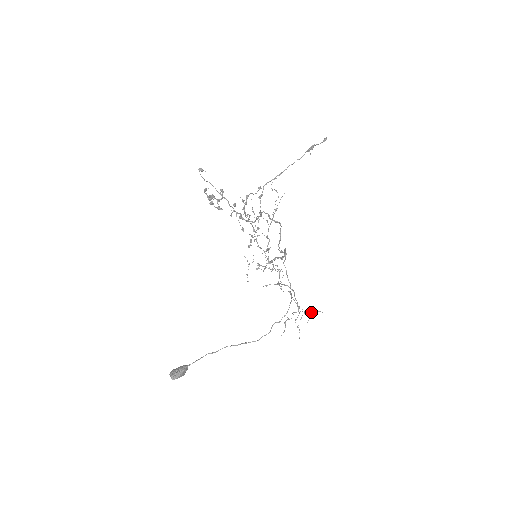
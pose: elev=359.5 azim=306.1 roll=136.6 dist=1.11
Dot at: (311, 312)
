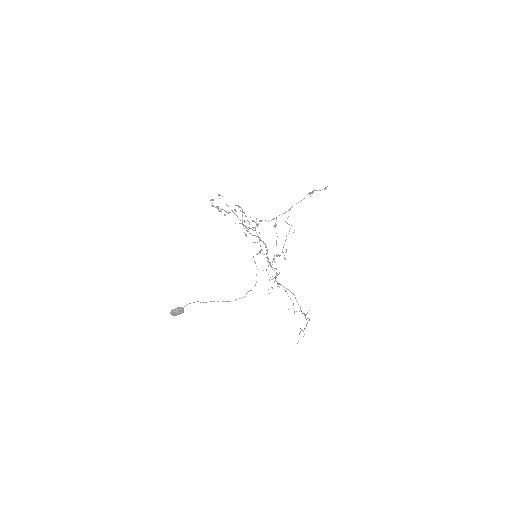
Dot at: (307, 313)
